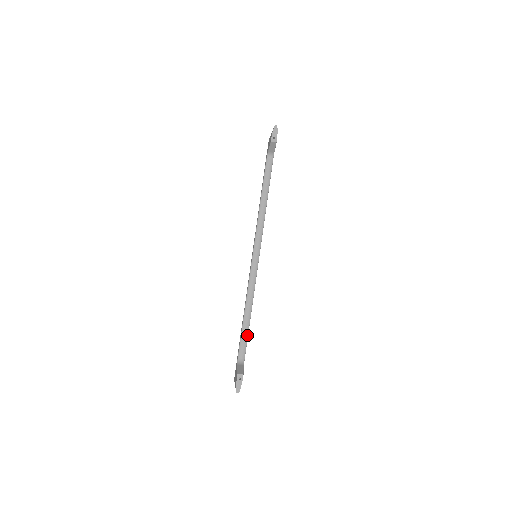
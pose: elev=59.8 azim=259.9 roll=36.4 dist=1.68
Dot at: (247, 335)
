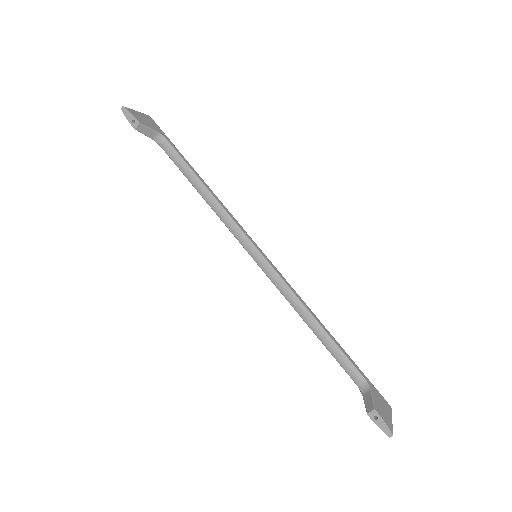
Dot at: (339, 351)
